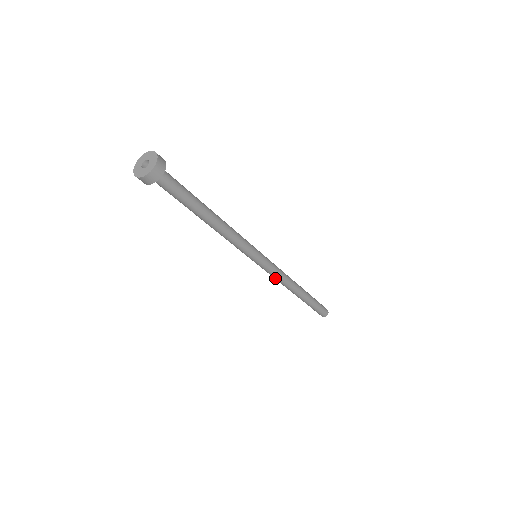
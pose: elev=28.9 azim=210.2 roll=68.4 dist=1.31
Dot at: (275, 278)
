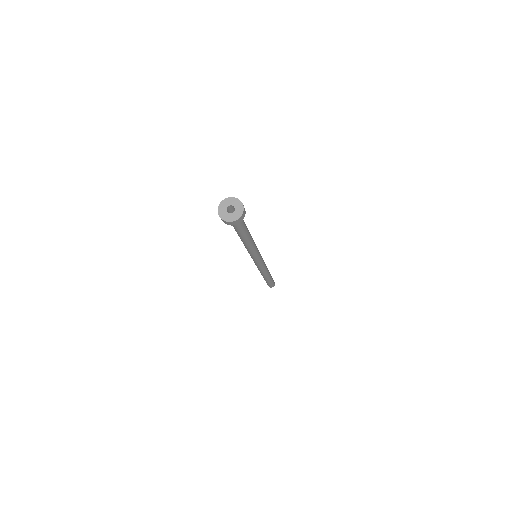
Dot at: occluded
